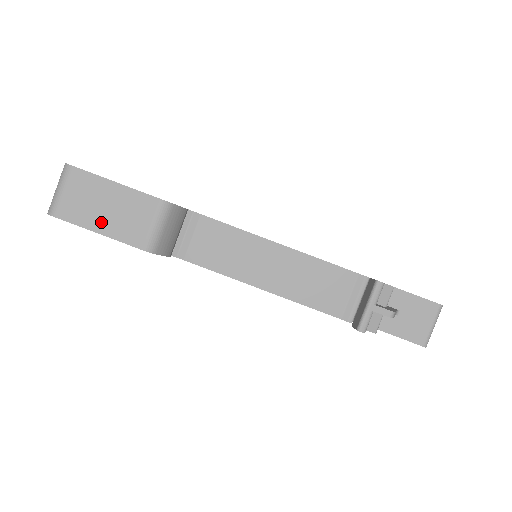
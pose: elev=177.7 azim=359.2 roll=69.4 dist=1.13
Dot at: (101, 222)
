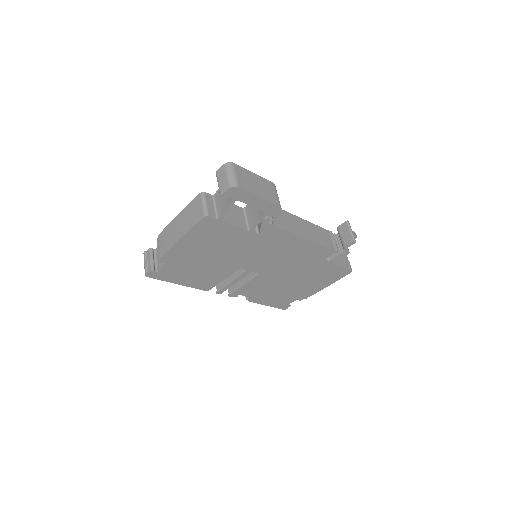
Dot at: (258, 191)
